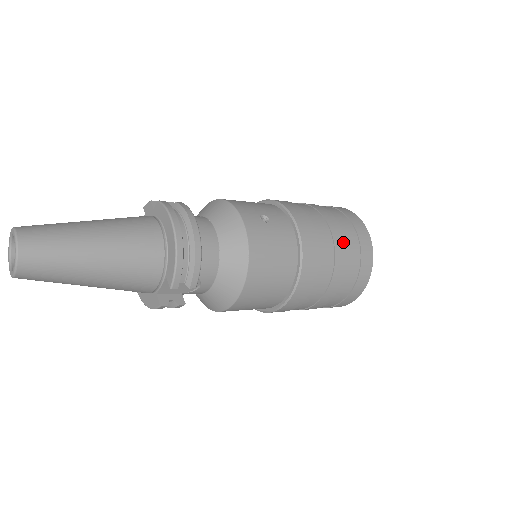
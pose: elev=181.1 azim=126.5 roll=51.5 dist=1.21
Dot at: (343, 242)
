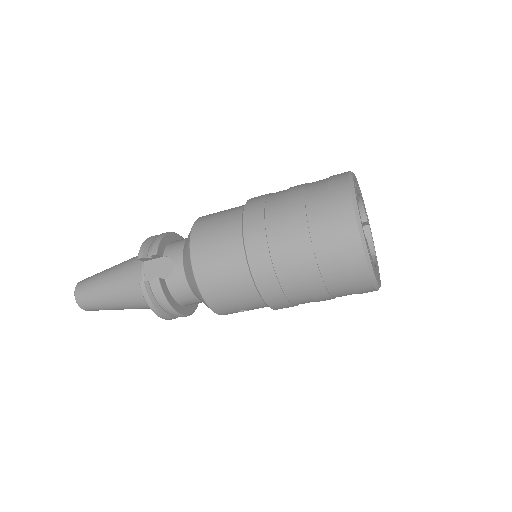
Dot at: occluded
